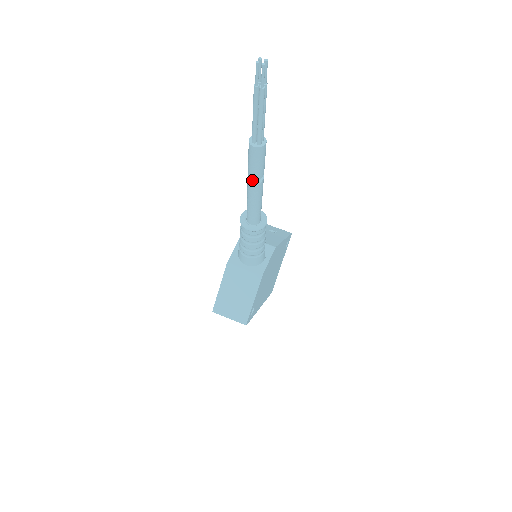
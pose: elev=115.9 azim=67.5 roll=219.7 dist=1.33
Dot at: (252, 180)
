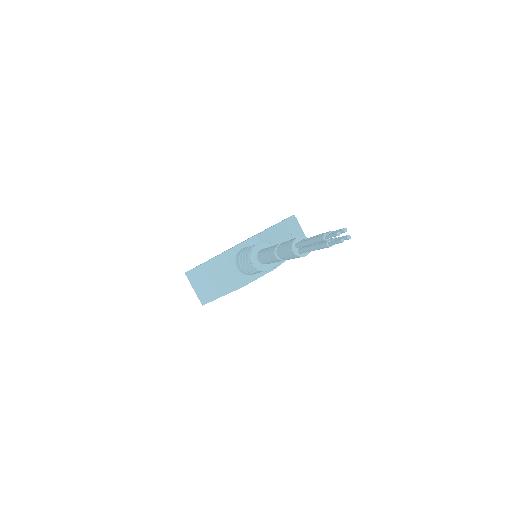
Dot at: (277, 254)
